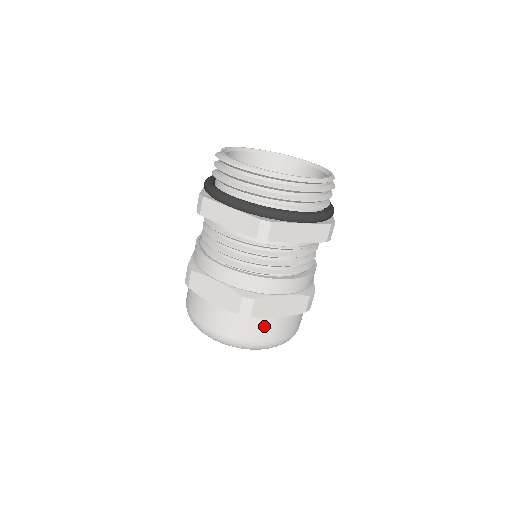
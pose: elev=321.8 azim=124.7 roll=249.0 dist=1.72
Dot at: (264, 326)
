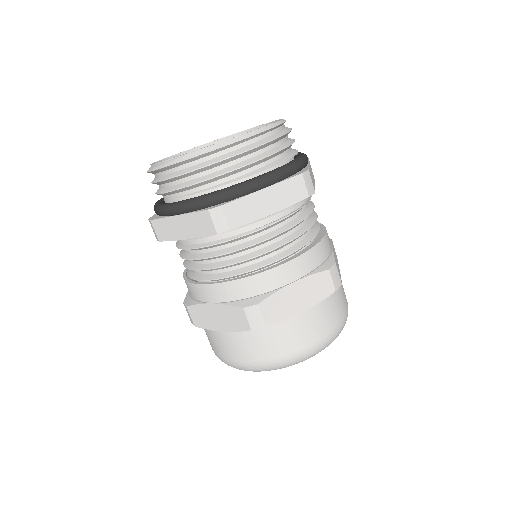
Dot at: (292, 330)
